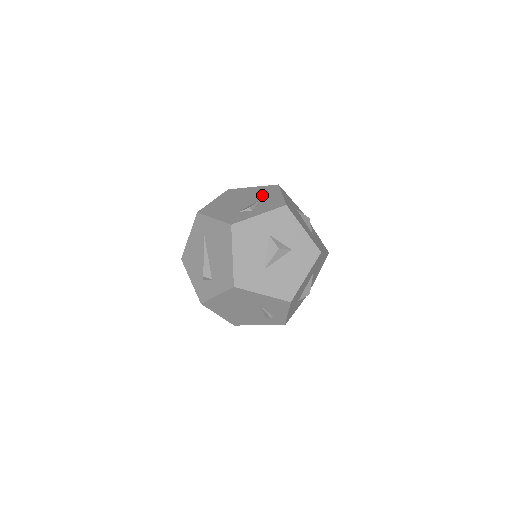
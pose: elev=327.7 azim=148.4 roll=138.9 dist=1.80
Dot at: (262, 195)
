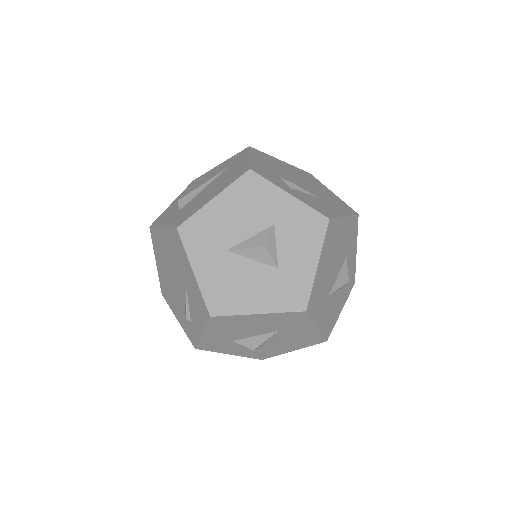
Dot at: (327, 198)
